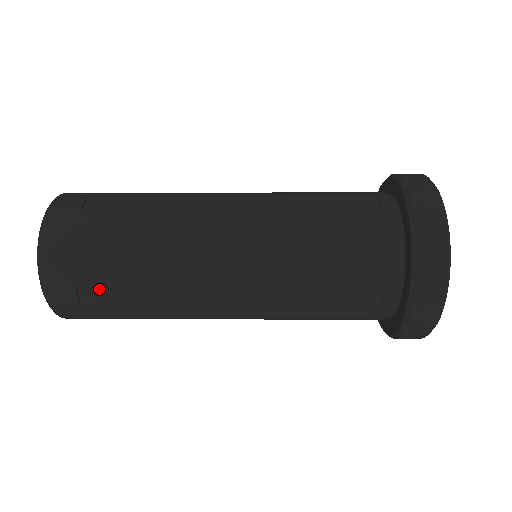
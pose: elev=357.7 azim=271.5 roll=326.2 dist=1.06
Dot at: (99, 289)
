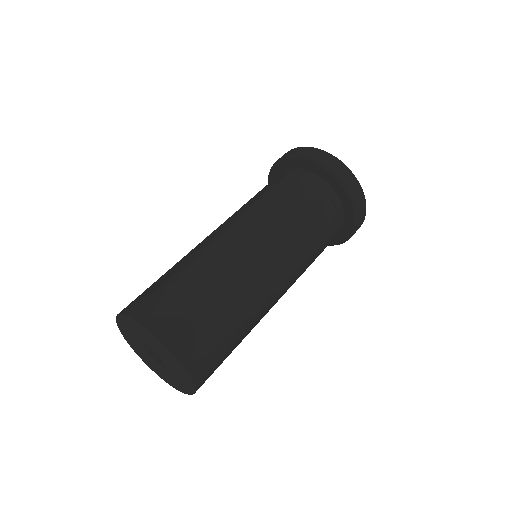
Dot at: occluded
